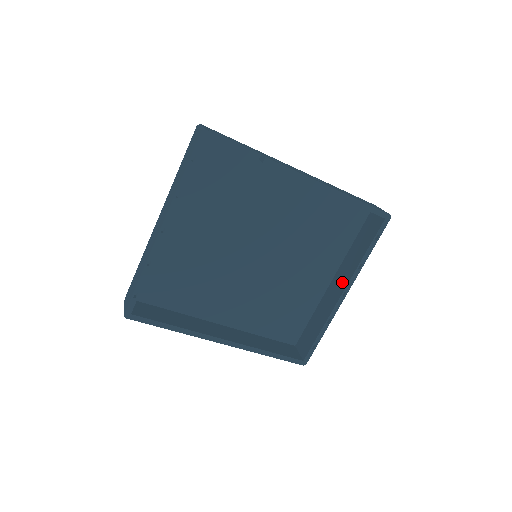
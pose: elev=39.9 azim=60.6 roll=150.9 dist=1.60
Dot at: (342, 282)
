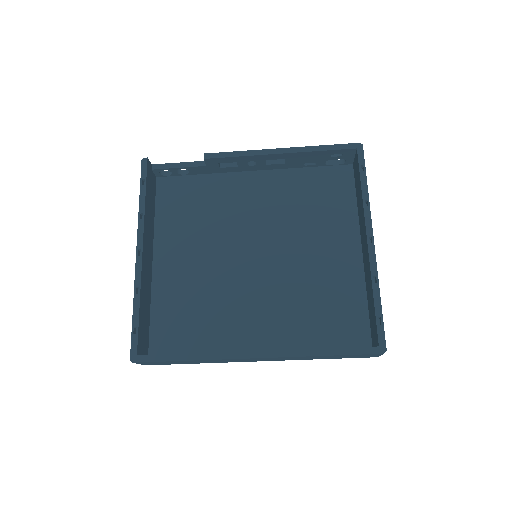
Dot at: (364, 234)
